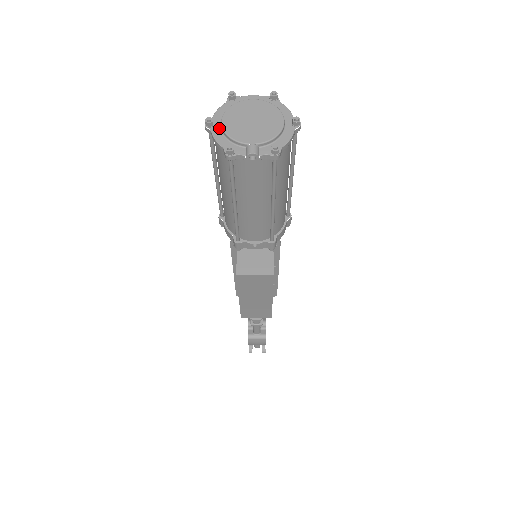
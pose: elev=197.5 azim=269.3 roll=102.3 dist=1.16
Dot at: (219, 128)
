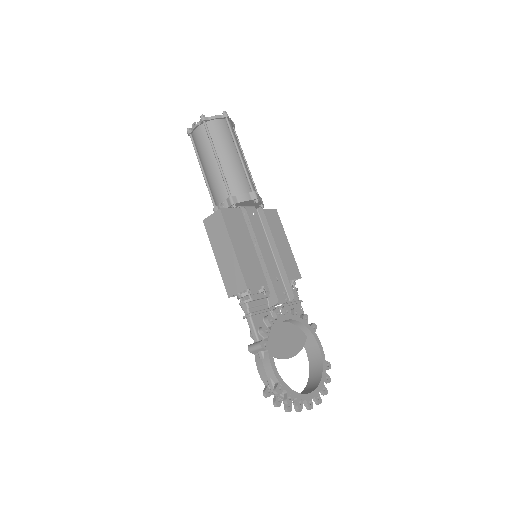
Dot at: occluded
